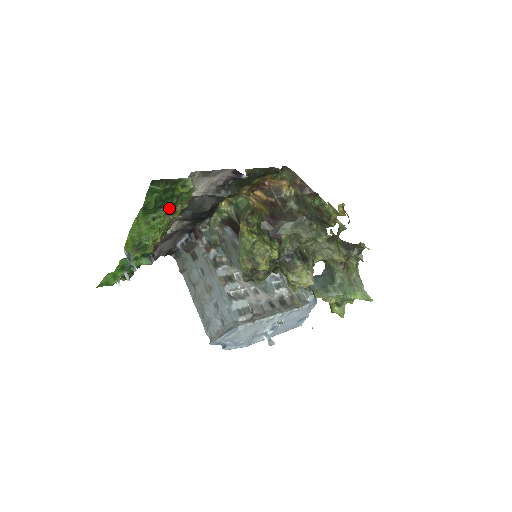
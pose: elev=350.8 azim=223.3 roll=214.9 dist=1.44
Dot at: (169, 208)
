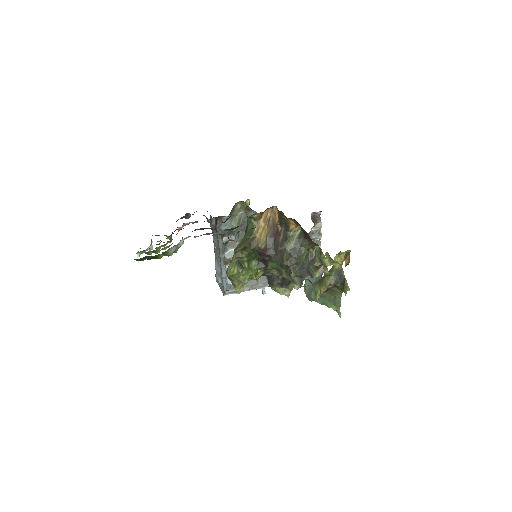
Dot at: occluded
